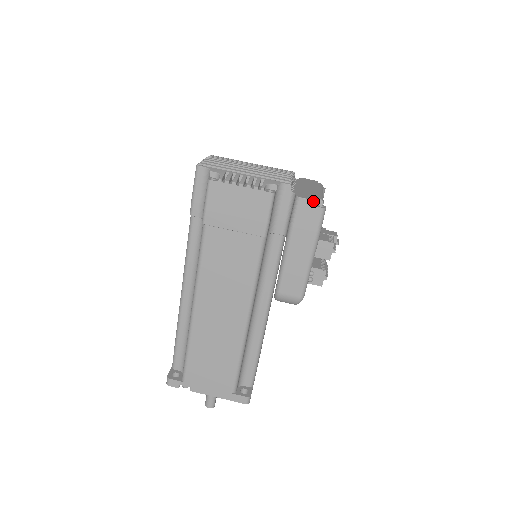
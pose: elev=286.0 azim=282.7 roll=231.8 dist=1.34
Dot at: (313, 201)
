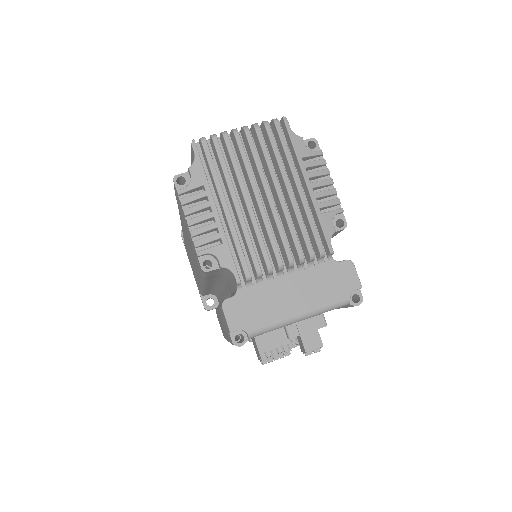
Dot at: (228, 327)
